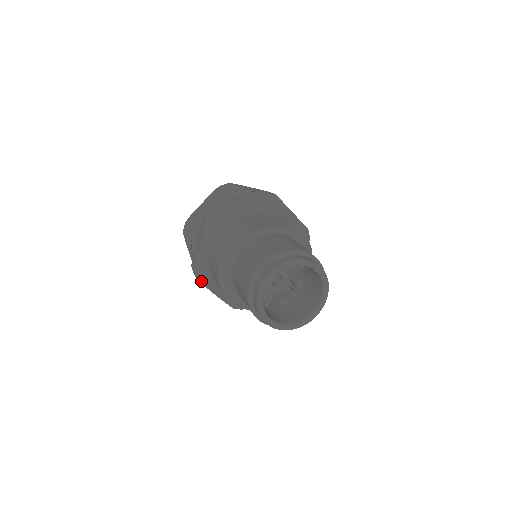
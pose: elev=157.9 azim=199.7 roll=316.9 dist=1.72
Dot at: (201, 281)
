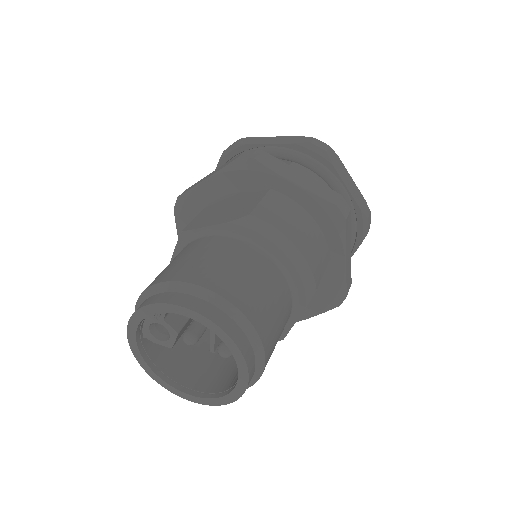
Dot at: occluded
